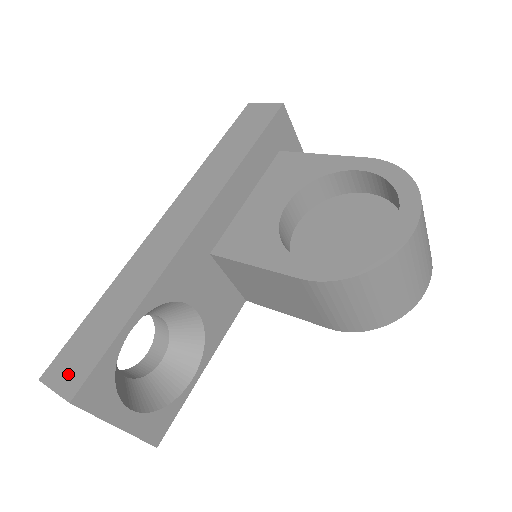
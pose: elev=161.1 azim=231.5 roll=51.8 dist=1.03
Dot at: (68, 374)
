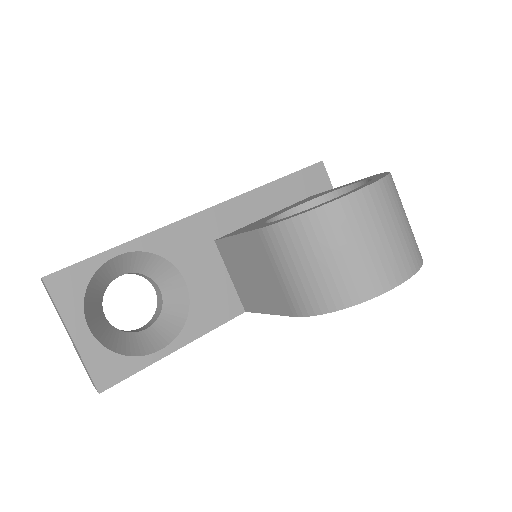
Dot at: occluded
